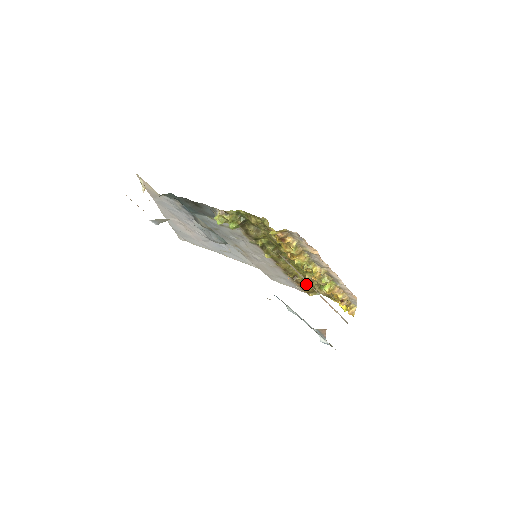
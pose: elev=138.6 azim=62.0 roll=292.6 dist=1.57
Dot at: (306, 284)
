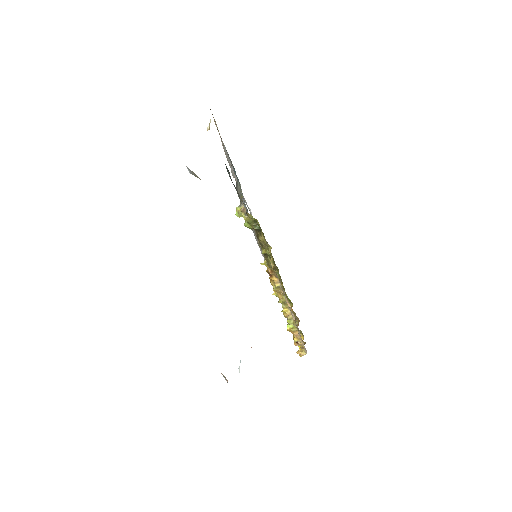
Dot at: occluded
